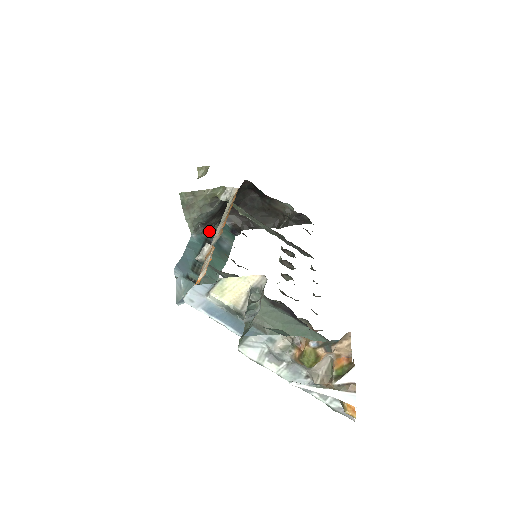
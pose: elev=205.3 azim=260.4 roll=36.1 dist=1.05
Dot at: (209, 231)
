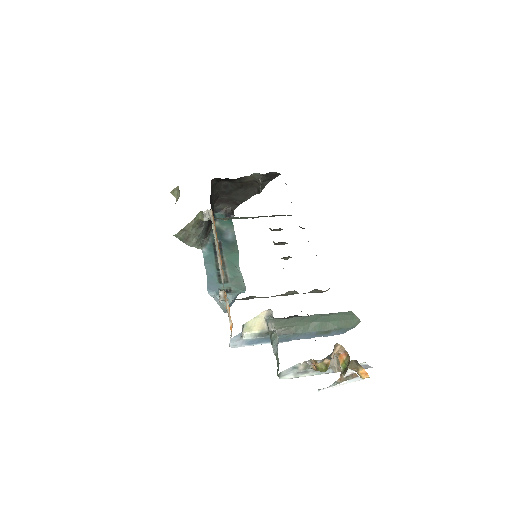
Dot at: (211, 234)
